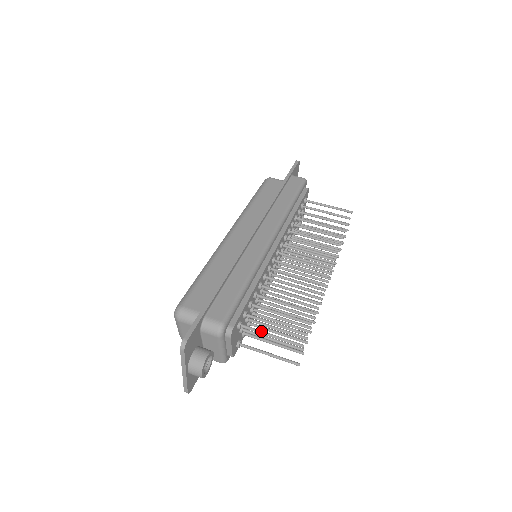
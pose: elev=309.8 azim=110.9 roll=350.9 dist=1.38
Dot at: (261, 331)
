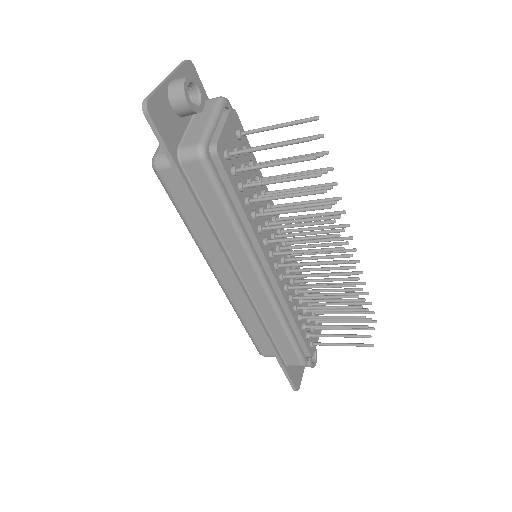
Dot at: (266, 128)
